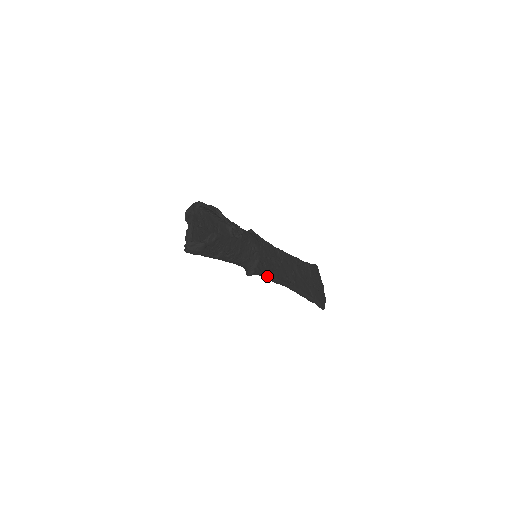
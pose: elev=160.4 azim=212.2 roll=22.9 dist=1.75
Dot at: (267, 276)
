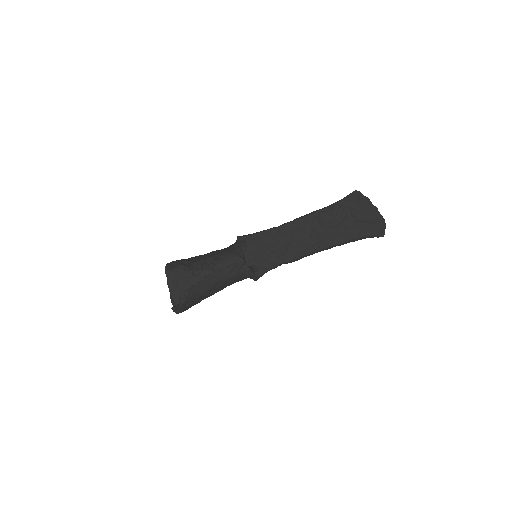
Dot at: (277, 266)
